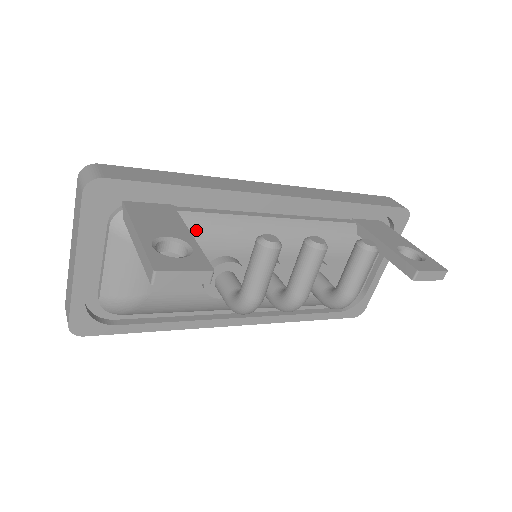
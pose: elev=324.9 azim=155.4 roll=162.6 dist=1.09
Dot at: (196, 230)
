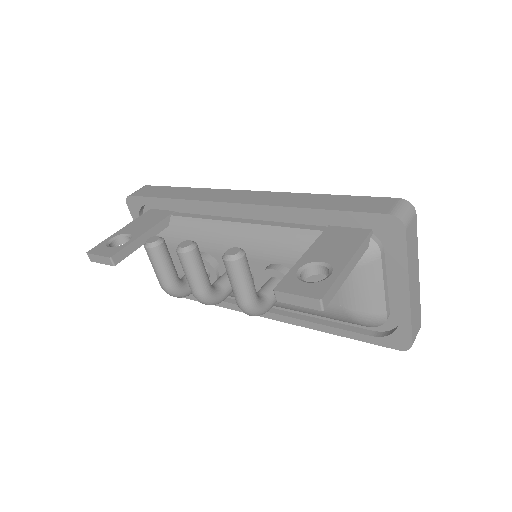
Dot at: (180, 230)
